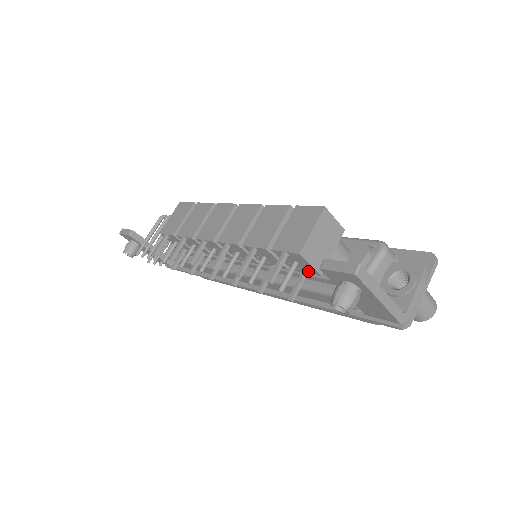
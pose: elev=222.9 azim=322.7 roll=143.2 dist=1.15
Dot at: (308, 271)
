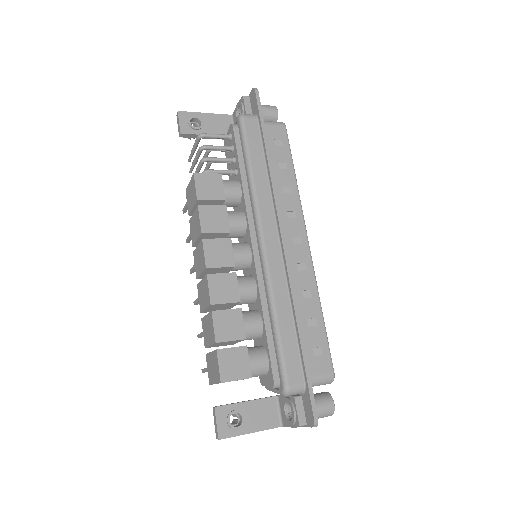
Dot at: occluded
